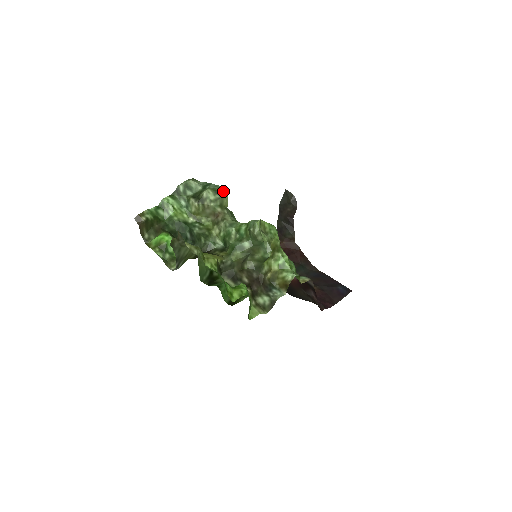
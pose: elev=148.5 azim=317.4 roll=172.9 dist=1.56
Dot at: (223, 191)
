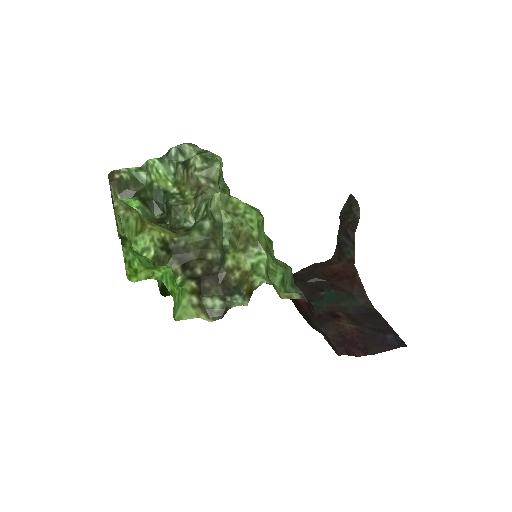
Dot at: (215, 160)
